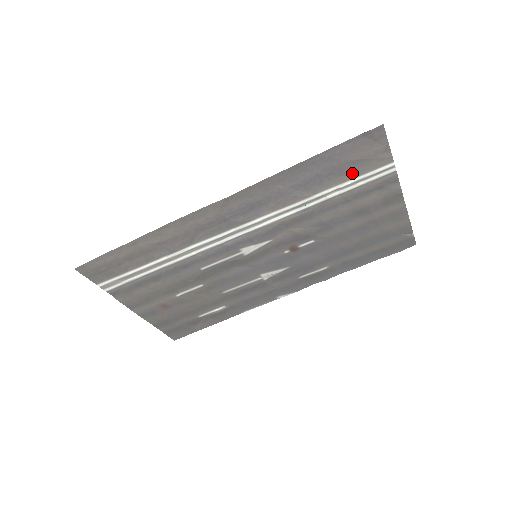
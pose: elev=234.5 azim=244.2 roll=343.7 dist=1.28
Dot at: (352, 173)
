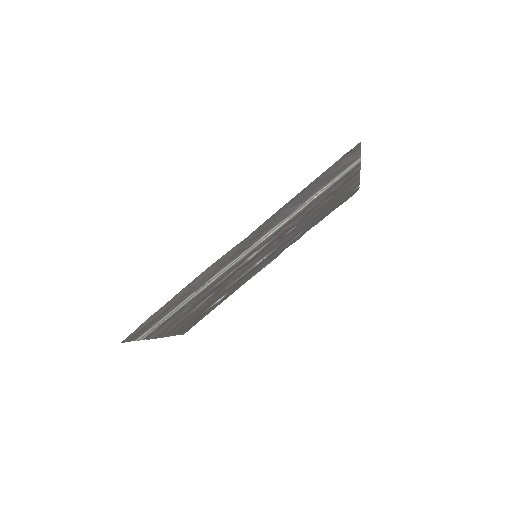
Dot at: (333, 177)
